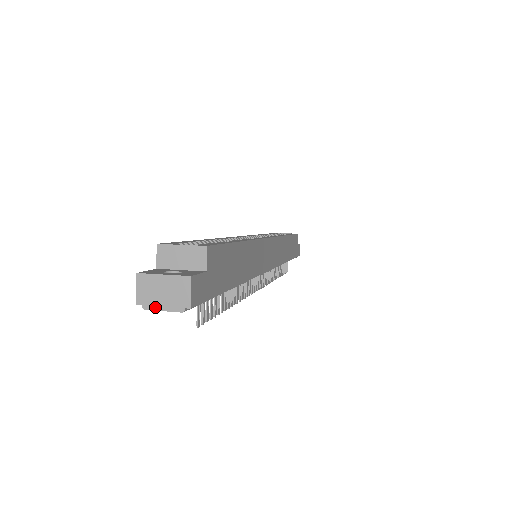
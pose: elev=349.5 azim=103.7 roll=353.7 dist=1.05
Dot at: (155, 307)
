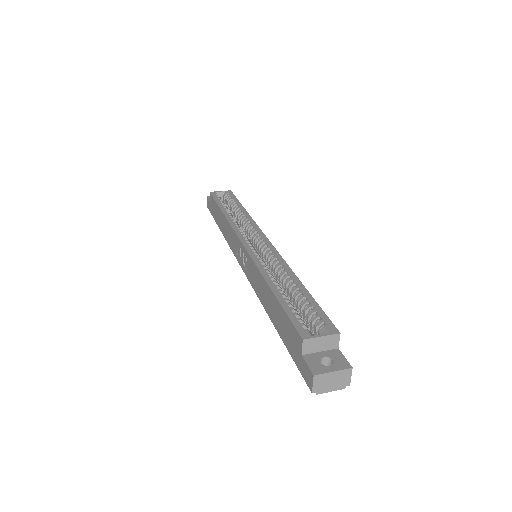
Dot at: (325, 391)
